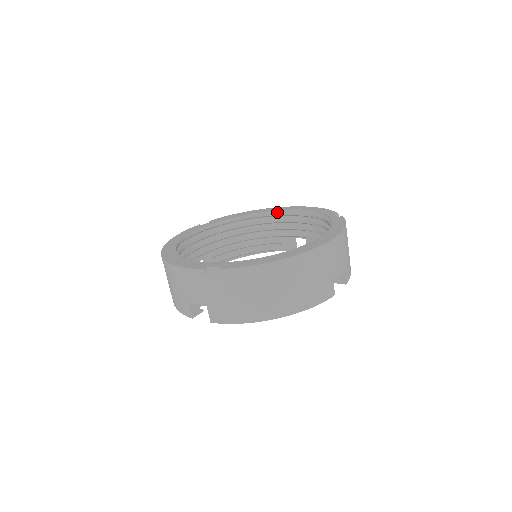
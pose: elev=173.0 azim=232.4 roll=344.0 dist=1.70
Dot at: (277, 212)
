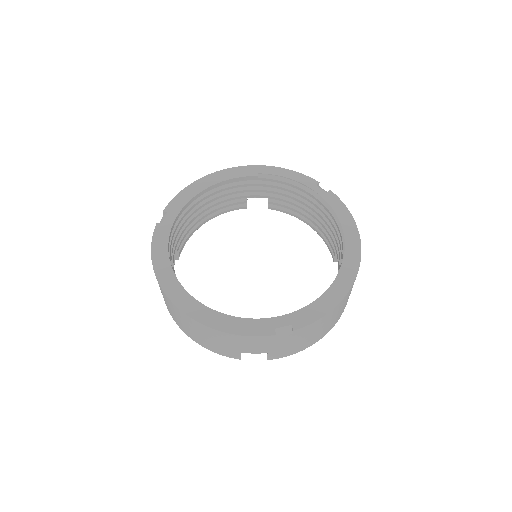
Dot at: (237, 179)
